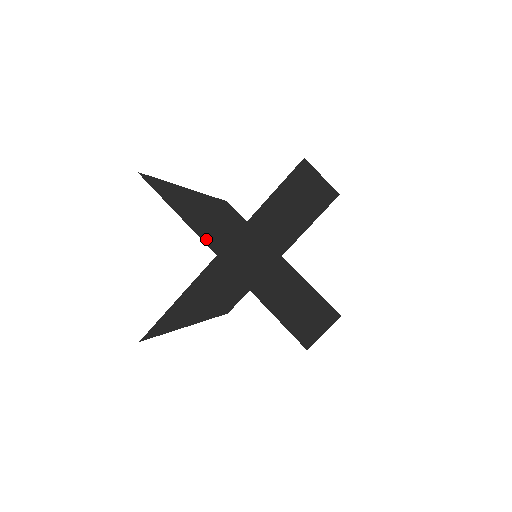
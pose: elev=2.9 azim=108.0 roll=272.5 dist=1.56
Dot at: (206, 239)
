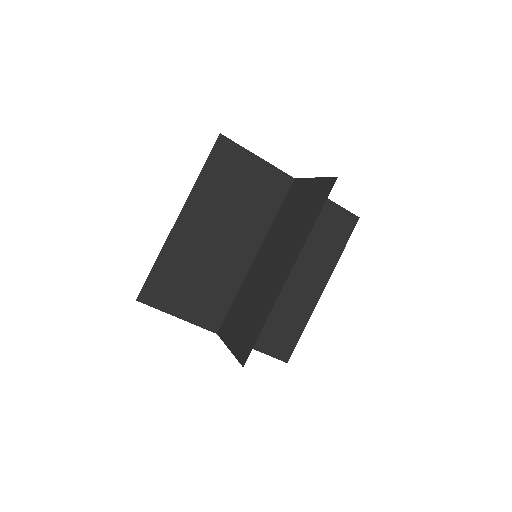
Dot at: (207, 320)
